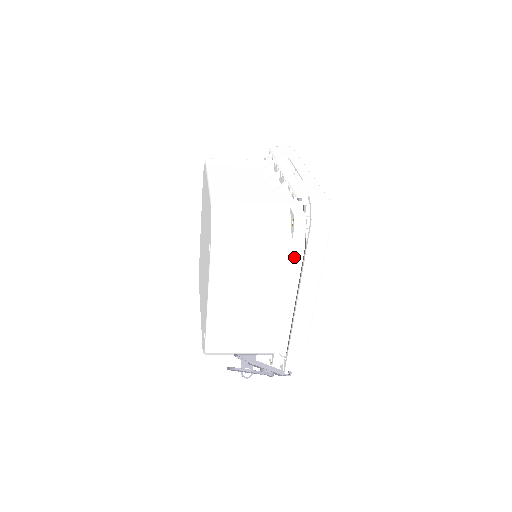
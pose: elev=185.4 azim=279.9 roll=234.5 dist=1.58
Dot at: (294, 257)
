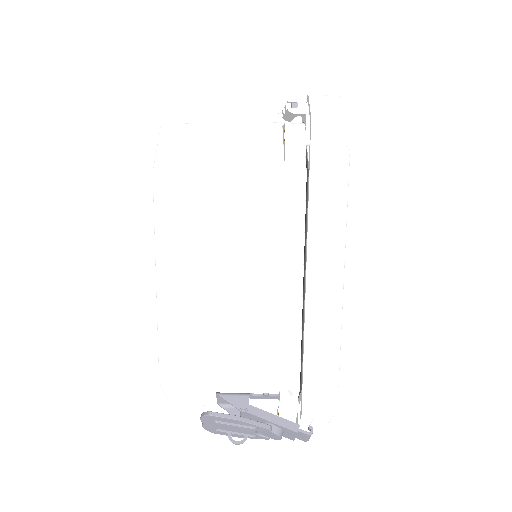
Dot at: (291, 193)
